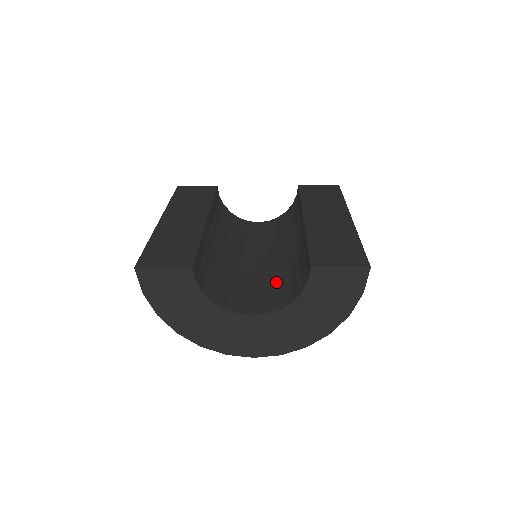
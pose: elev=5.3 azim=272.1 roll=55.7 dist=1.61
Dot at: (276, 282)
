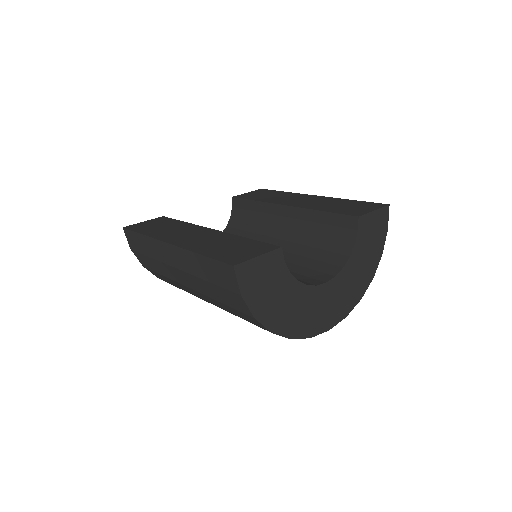
Dot at: (305, 260)
